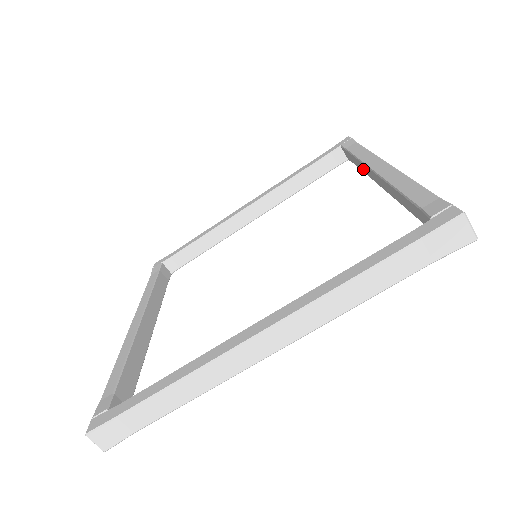
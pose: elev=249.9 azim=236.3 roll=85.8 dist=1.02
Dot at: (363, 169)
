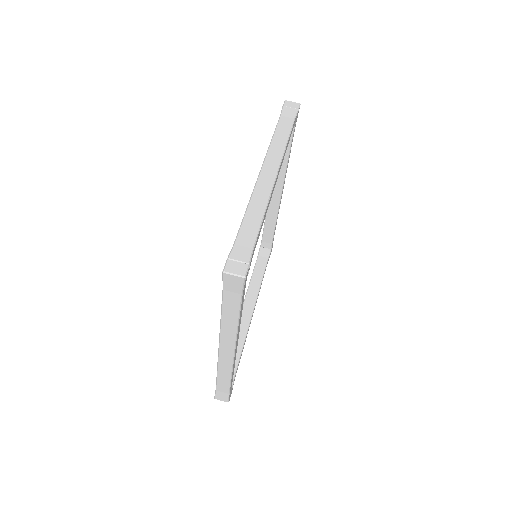
Dot at: occluded
